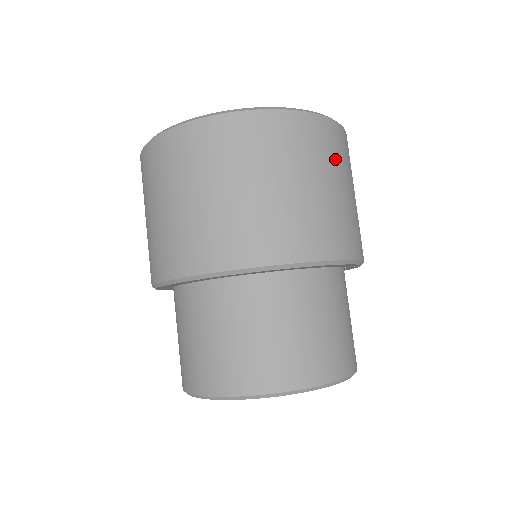
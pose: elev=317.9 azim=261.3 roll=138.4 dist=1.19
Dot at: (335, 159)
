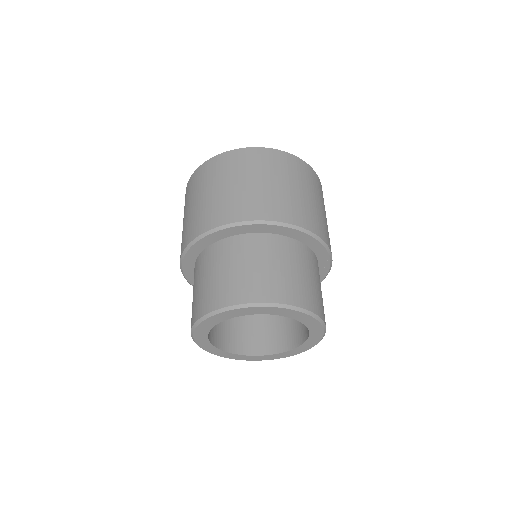
Dot at: (308, 182)
